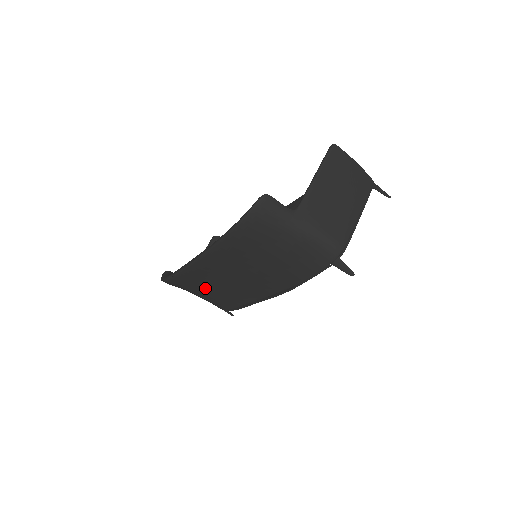
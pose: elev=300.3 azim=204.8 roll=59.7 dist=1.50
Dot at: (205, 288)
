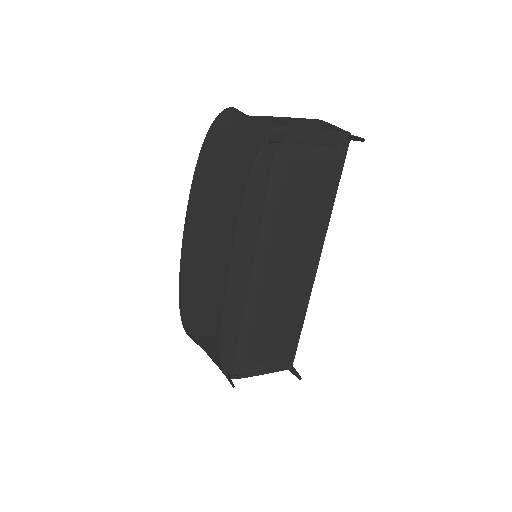
Dot at: (201, 289)
